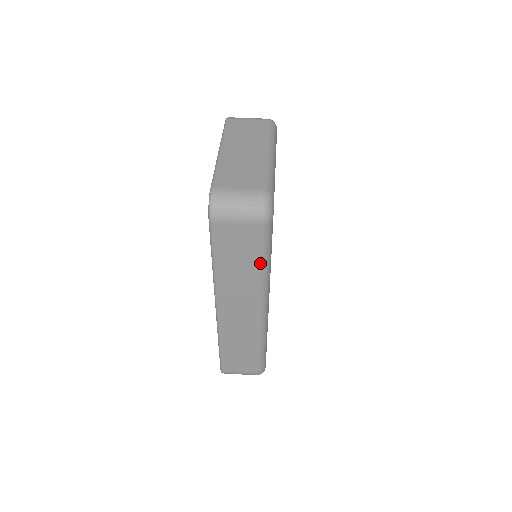
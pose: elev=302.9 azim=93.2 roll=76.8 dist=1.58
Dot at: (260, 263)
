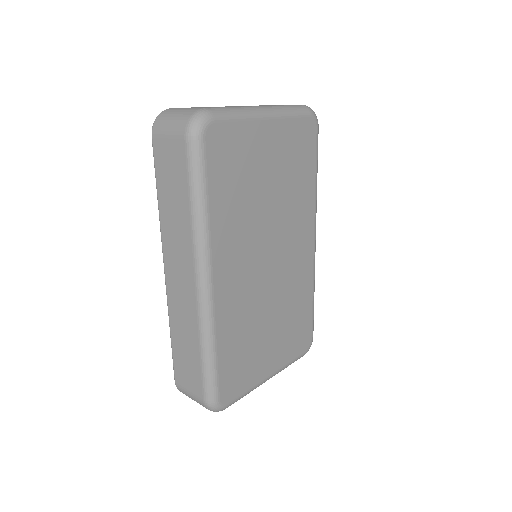
Dot at: (190, 199)
